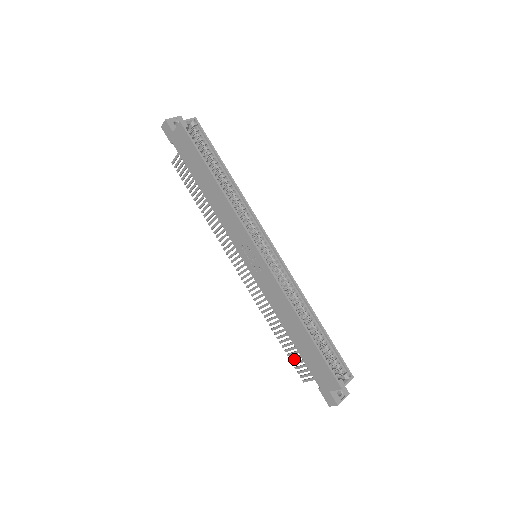
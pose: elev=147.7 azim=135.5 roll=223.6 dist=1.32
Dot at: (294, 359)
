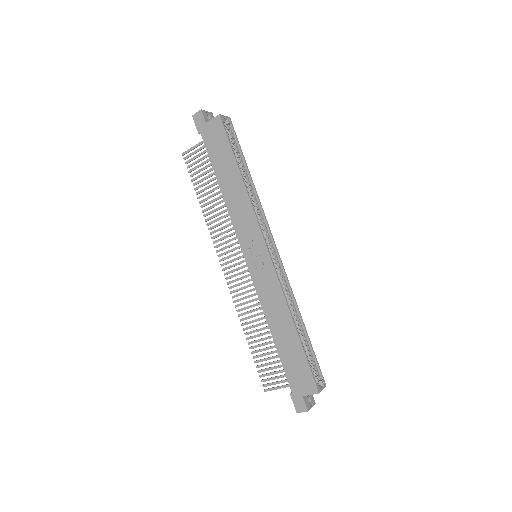
Dot at: (262, 366)
